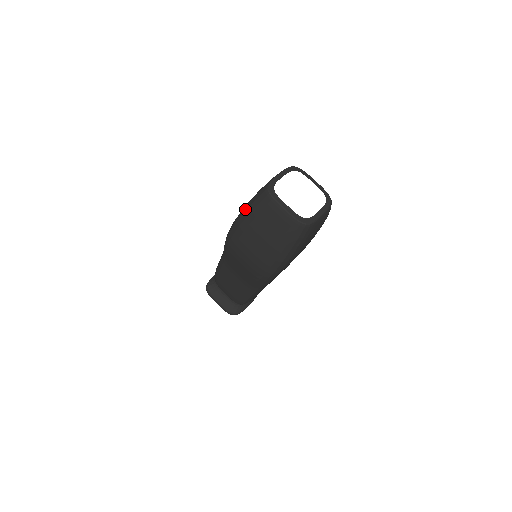
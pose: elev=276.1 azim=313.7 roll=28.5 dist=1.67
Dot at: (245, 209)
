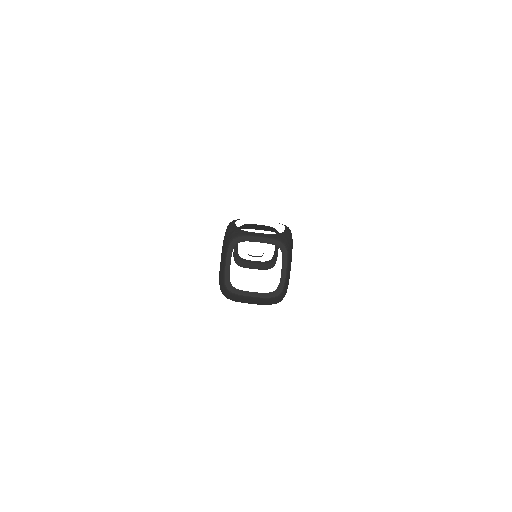
Dot at: occluded
